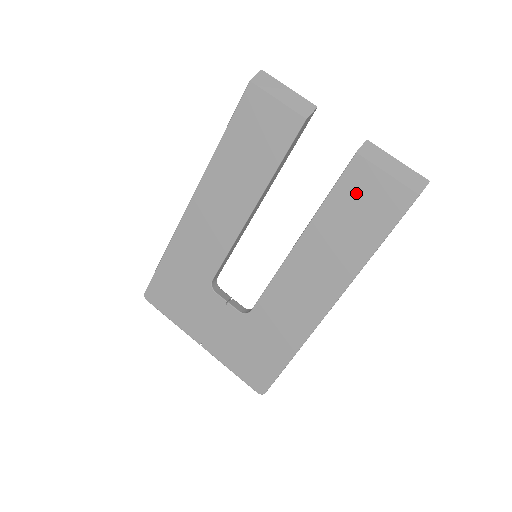
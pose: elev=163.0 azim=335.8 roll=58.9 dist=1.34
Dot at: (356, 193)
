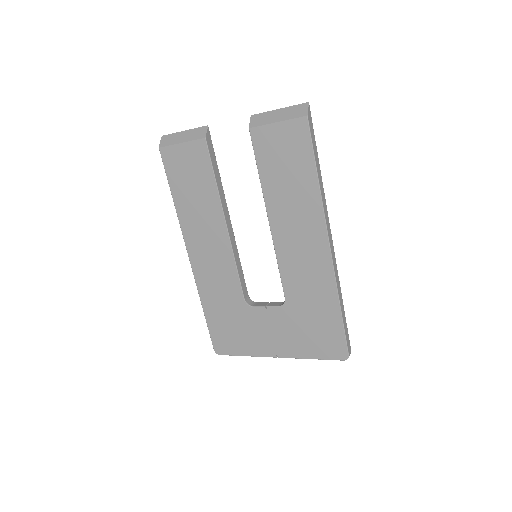
Dot at: (272, 153)
